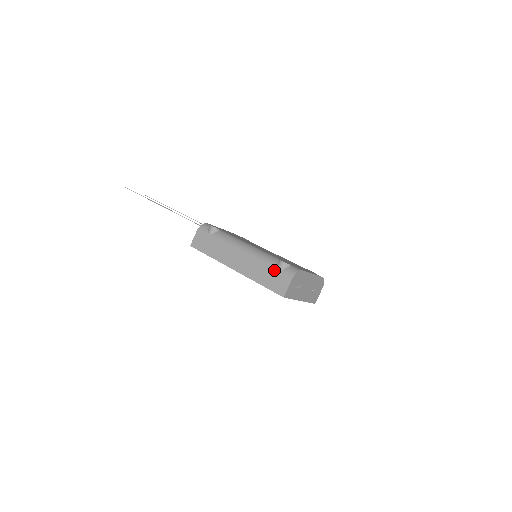
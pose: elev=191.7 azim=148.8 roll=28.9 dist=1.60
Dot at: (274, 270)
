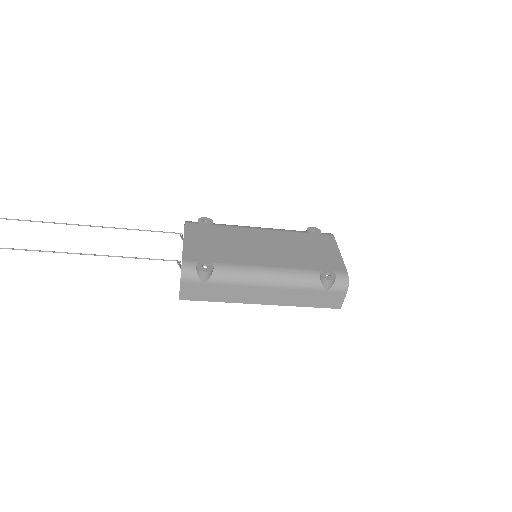
Dot at: (321, 291)
